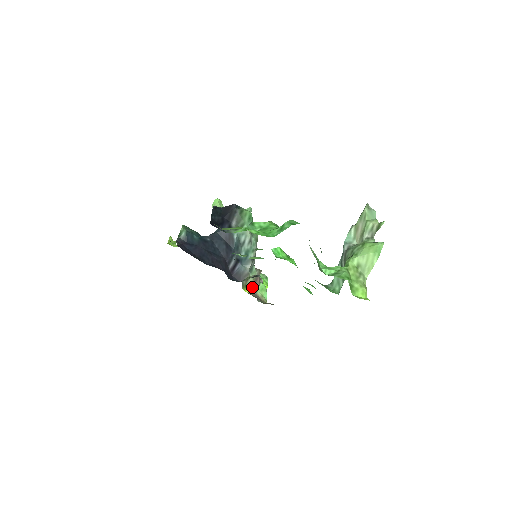
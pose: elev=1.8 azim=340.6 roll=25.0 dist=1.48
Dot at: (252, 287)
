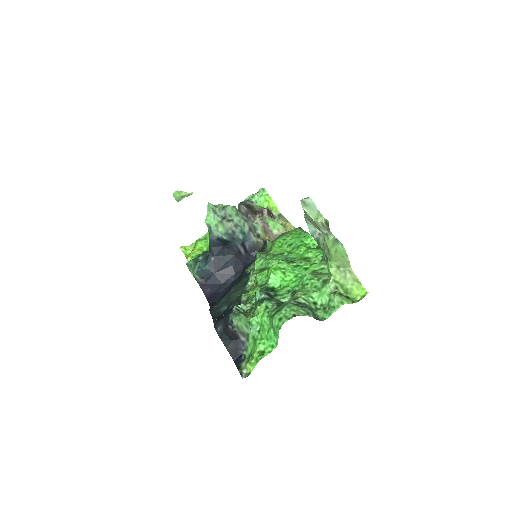
Dot at: (267, 235)
